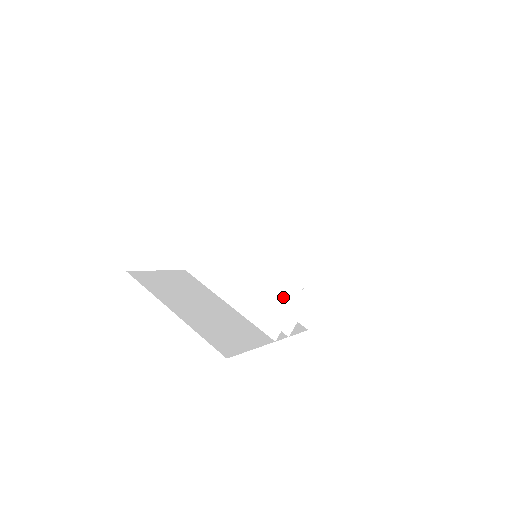
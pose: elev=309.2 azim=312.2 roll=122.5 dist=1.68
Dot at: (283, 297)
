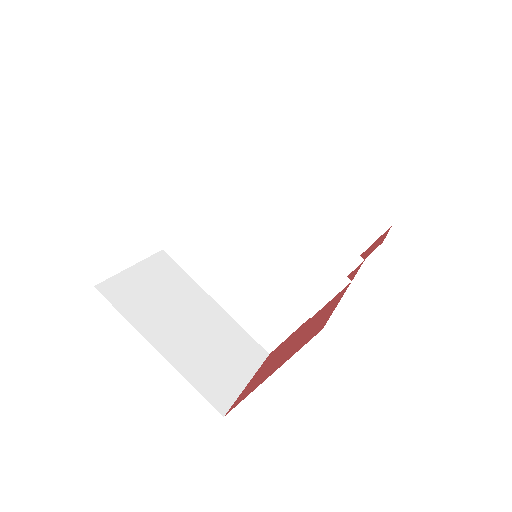
Dot at: (285, 315)
